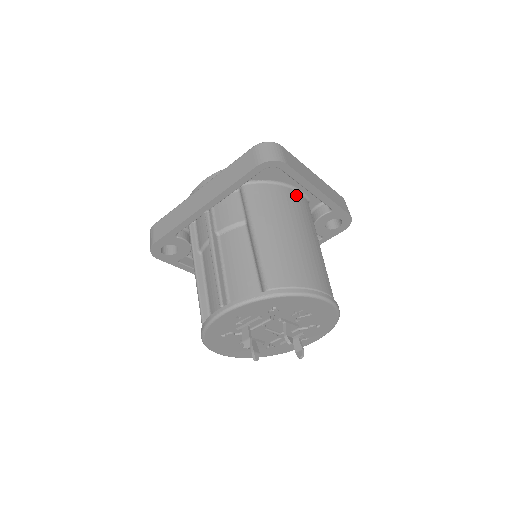
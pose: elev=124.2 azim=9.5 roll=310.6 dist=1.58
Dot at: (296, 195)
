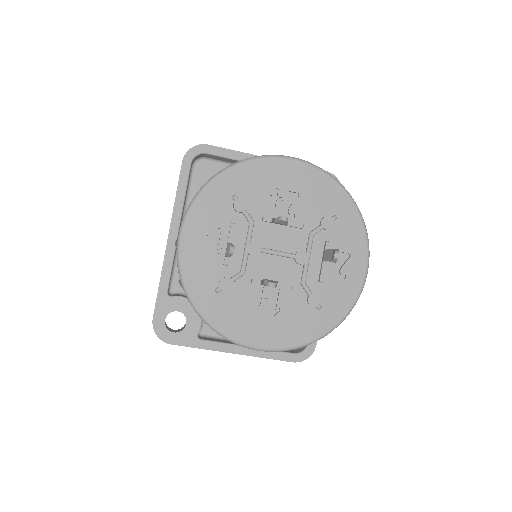
Dot at: occluded
